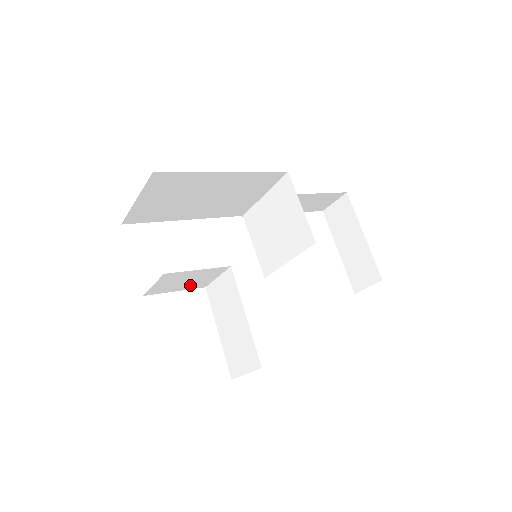
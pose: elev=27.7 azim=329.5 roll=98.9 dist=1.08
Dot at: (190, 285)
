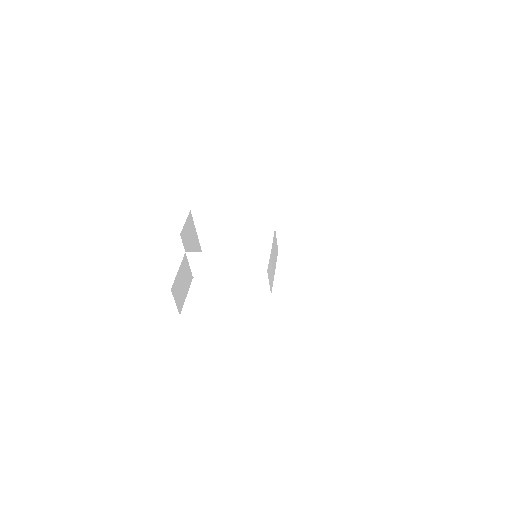
Dot at: (215, 271)
